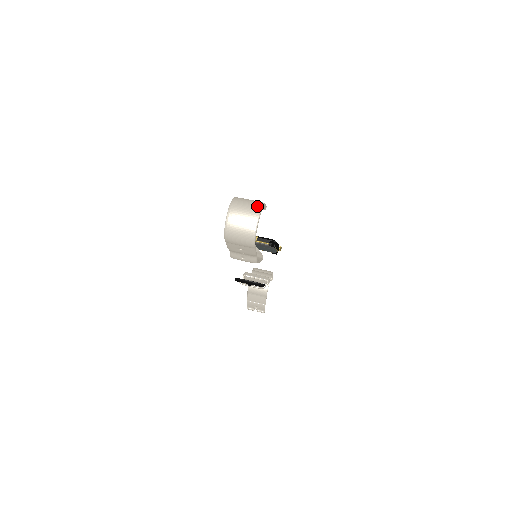
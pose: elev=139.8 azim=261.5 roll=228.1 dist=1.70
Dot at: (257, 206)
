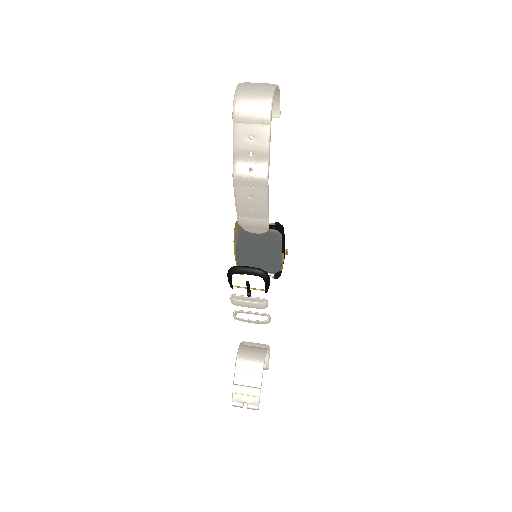
Dot at: occluded
